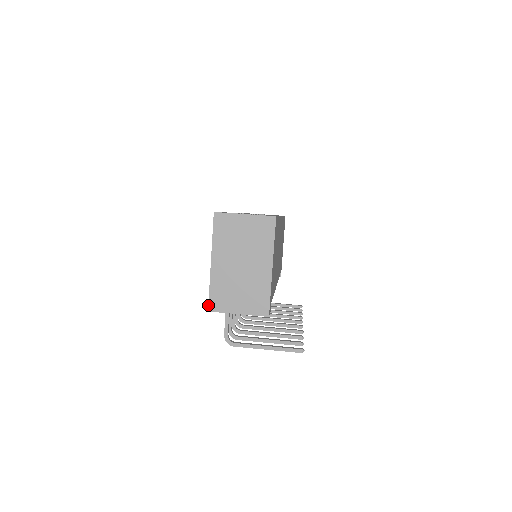
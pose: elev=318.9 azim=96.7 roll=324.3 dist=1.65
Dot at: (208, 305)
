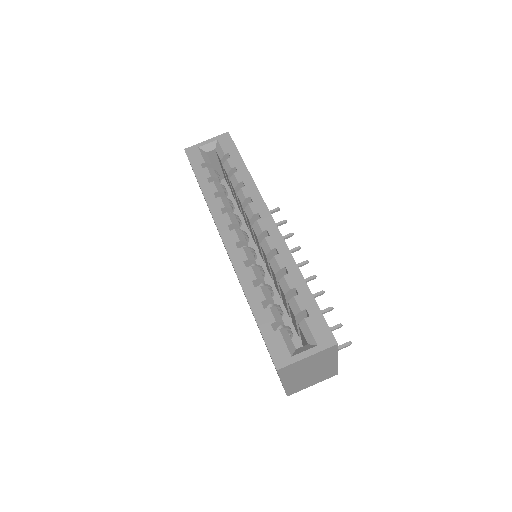
Dot at: occluded
